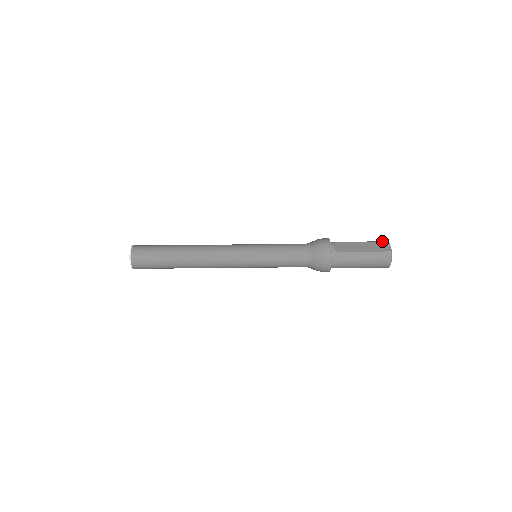
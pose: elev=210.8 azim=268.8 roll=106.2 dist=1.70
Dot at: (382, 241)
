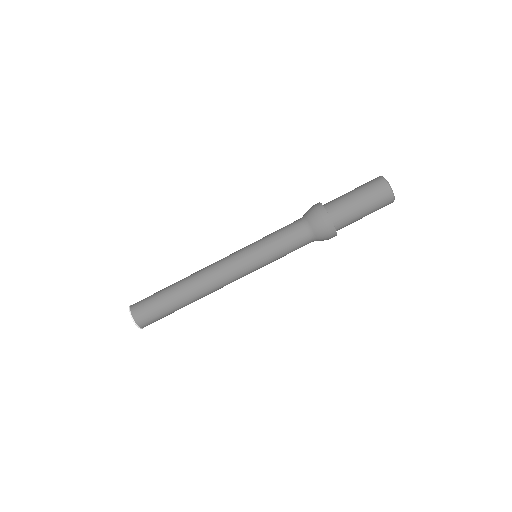
Dot at: occluded
